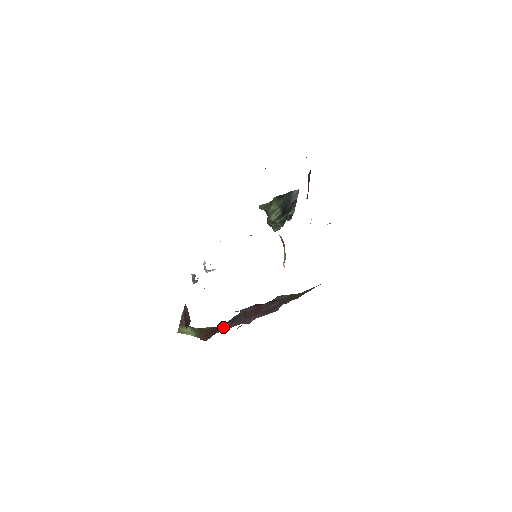
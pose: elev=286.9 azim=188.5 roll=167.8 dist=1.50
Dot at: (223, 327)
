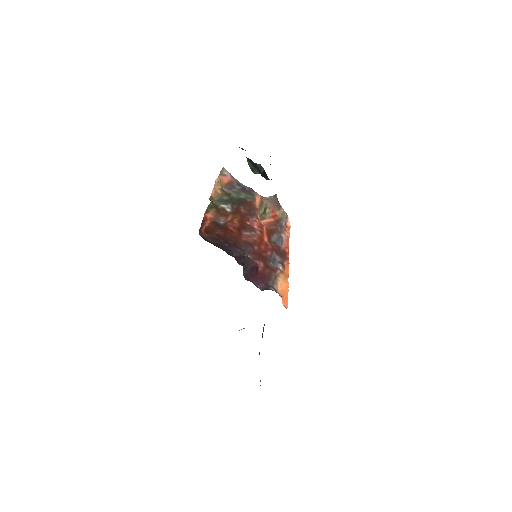
Dot at: occluded
